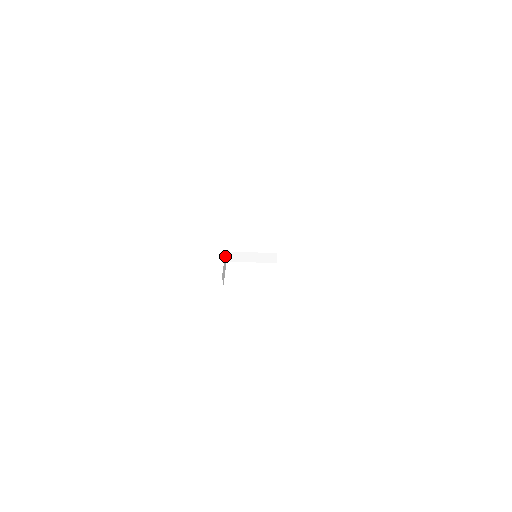
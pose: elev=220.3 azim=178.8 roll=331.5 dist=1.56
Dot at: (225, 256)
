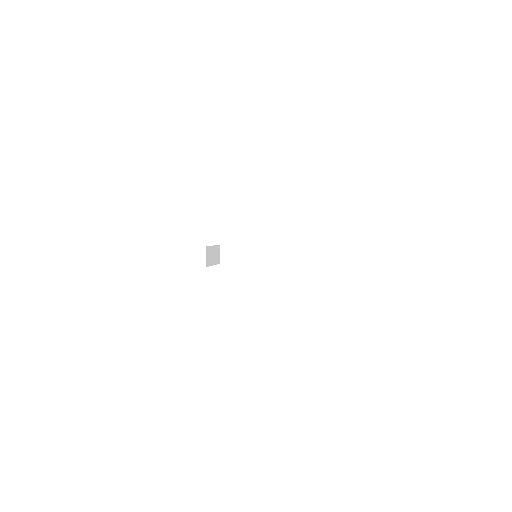
Dot at: (218, 249)
